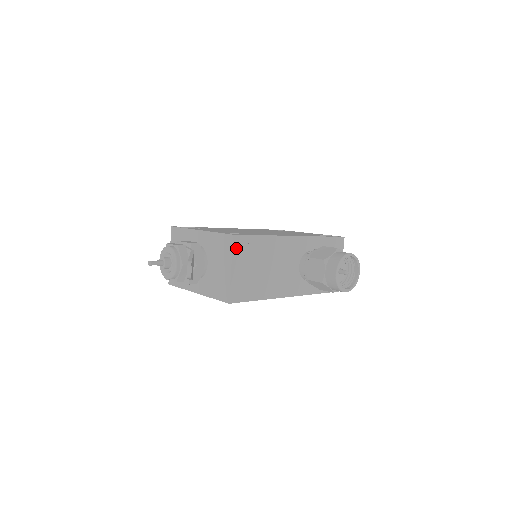
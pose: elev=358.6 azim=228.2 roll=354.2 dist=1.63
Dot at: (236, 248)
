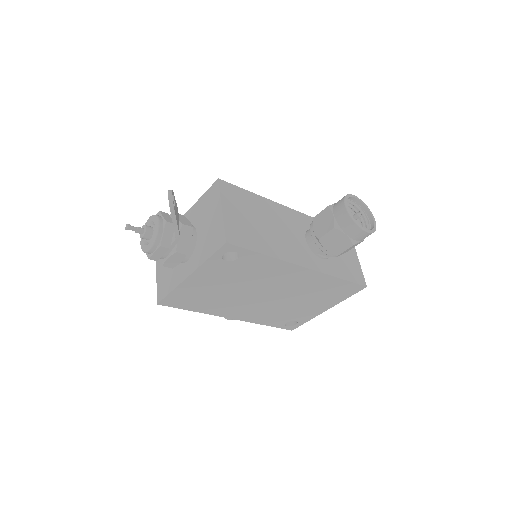
Dot at: (224, 192)
